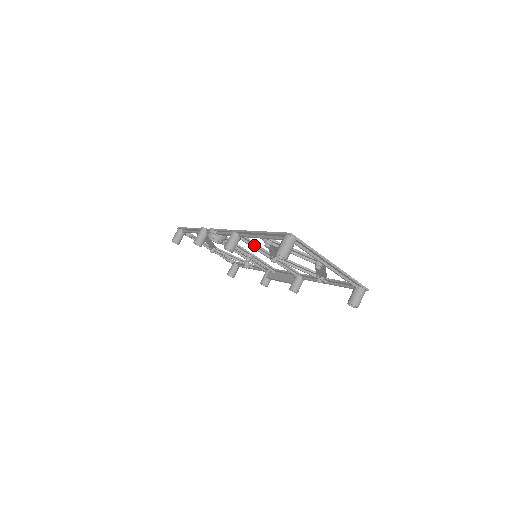
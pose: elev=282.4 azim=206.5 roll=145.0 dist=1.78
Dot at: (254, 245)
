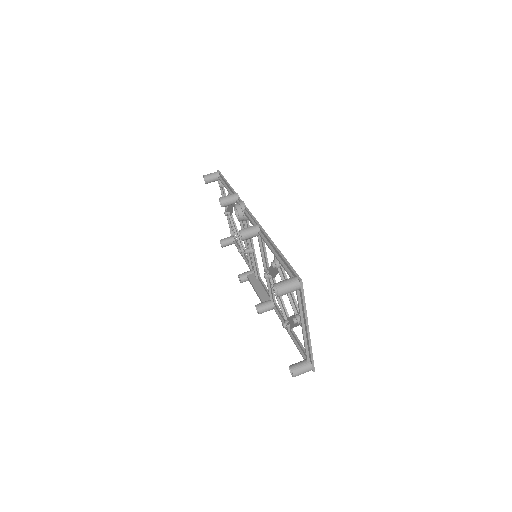
Dot at: (263, 250)
